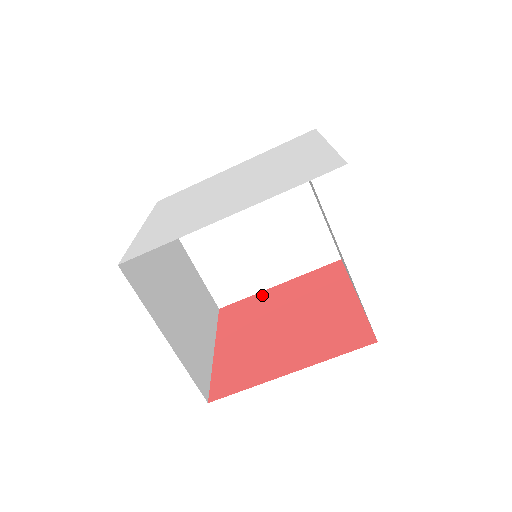
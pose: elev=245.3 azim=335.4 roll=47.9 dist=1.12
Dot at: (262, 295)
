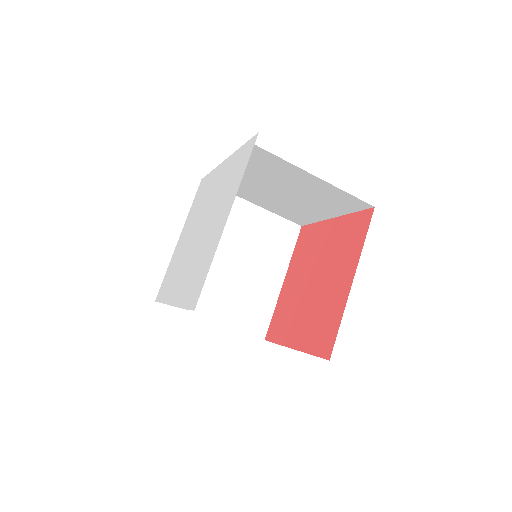
Dot at: (321, 227)
